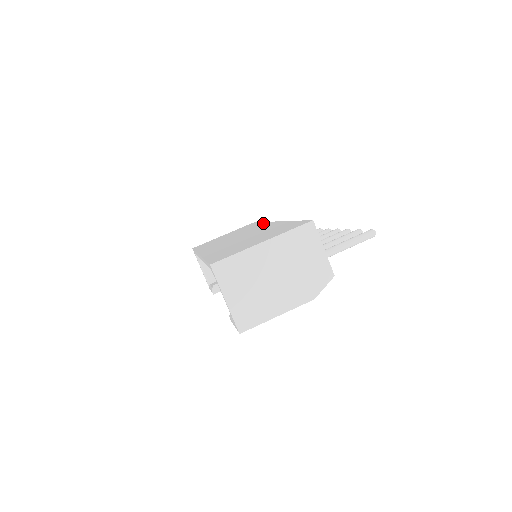
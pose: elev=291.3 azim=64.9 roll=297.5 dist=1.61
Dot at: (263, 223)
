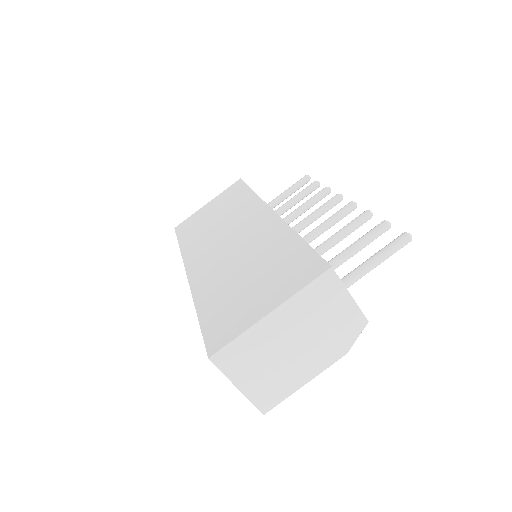
Dot at: (254, 200)
